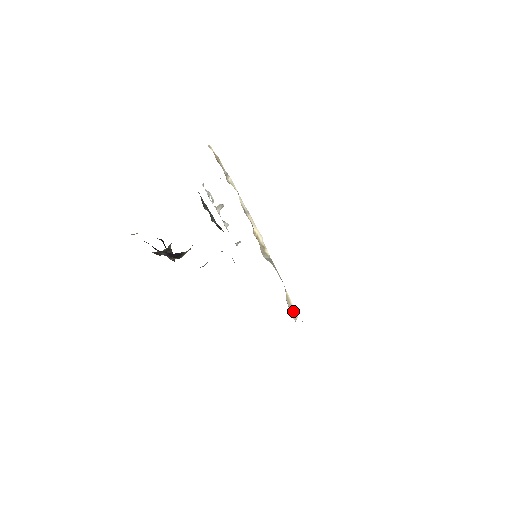
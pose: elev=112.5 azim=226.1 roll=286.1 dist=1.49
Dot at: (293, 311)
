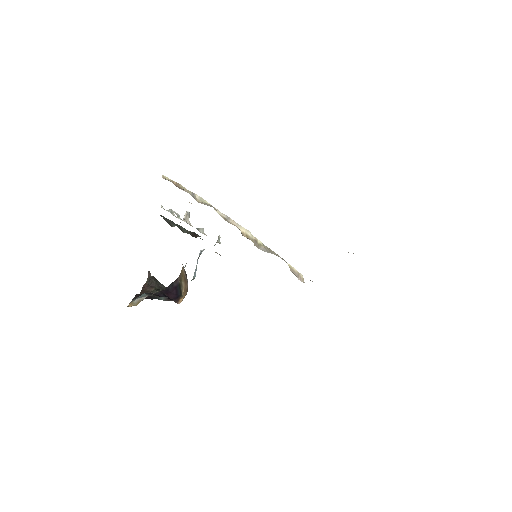
Dot at: (298, 275)
